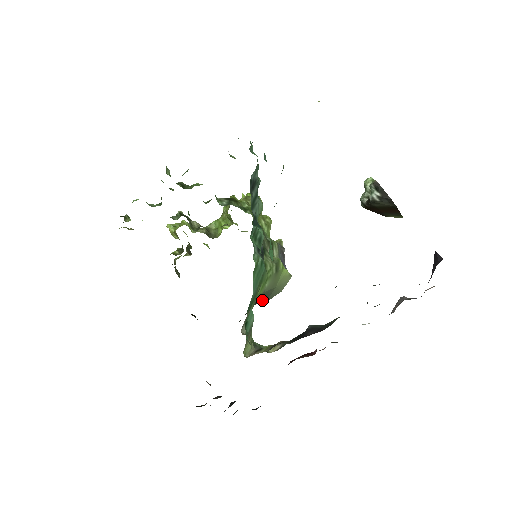
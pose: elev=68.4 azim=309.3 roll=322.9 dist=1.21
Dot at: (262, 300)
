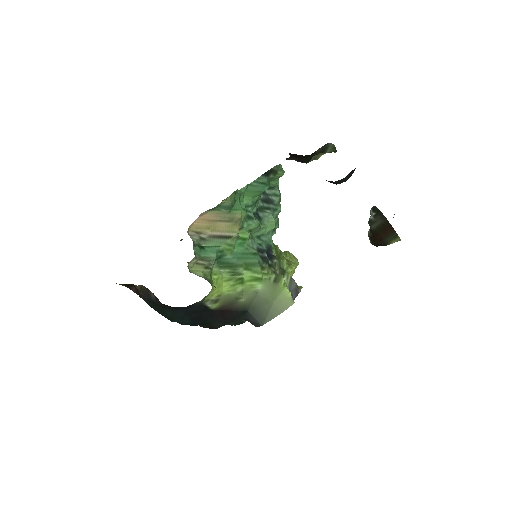
Dot at: (258, 314)
